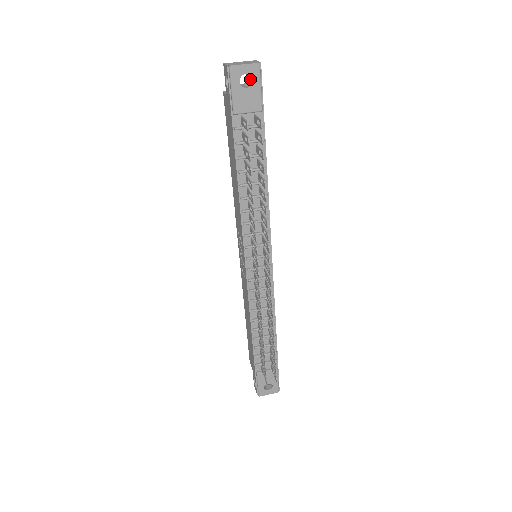
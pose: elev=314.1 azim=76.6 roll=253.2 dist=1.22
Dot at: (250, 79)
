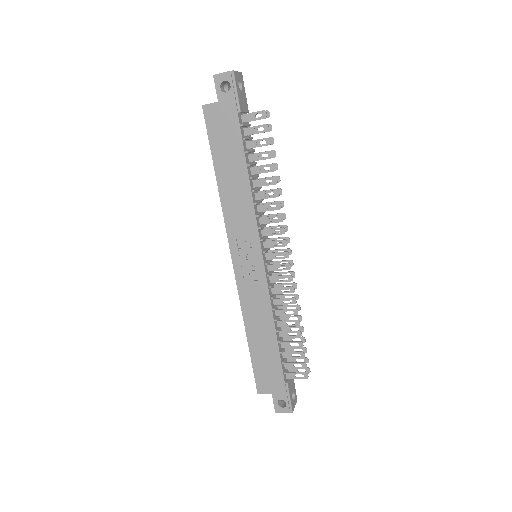
Dot at: (228, 90)
